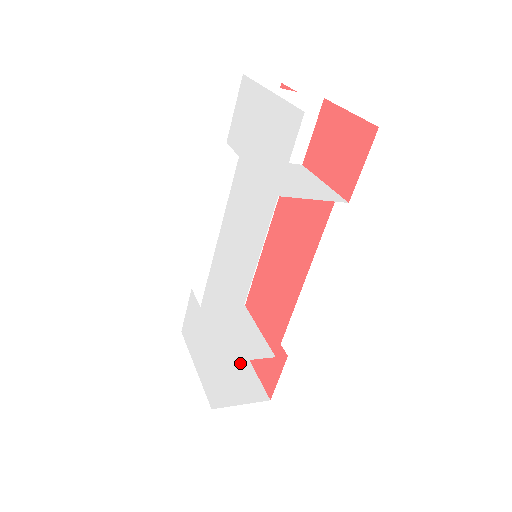
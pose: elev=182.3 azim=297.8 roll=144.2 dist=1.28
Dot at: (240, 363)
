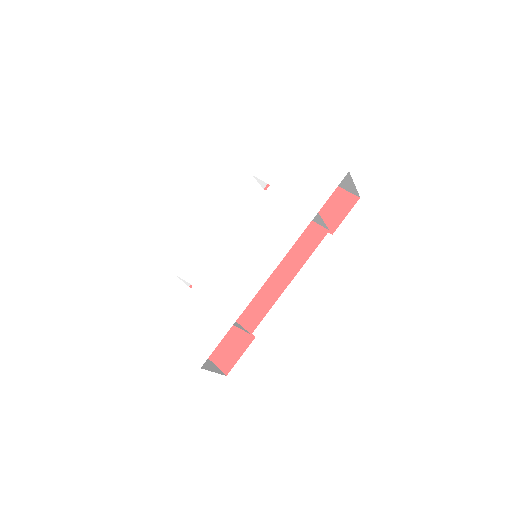
Dot at: occluded
